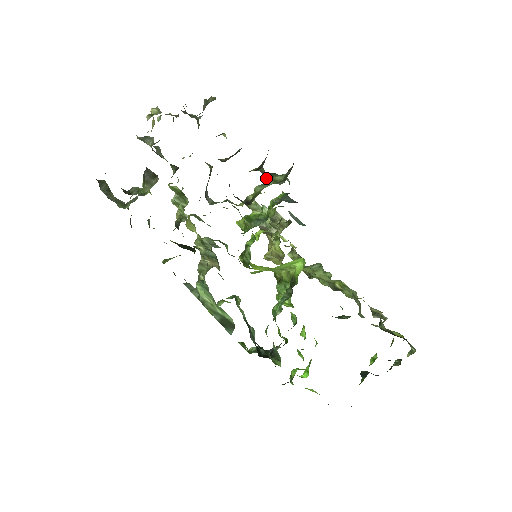
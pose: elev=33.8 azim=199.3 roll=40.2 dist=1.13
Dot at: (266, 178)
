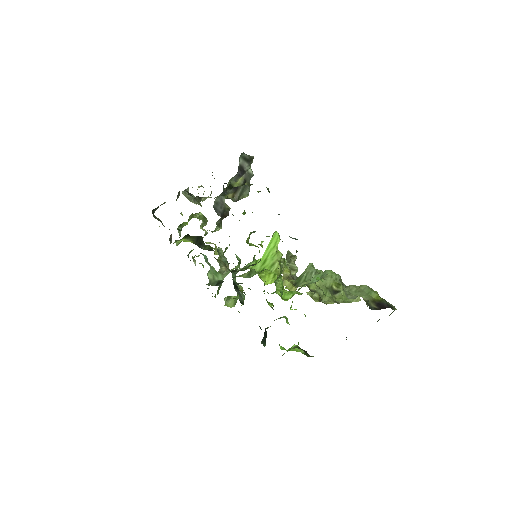
Dot at: occluded
